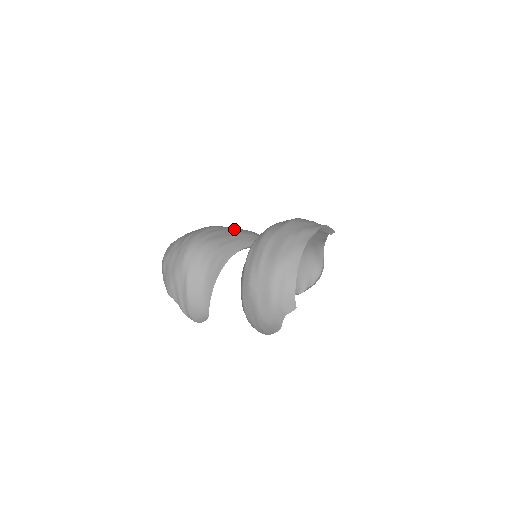
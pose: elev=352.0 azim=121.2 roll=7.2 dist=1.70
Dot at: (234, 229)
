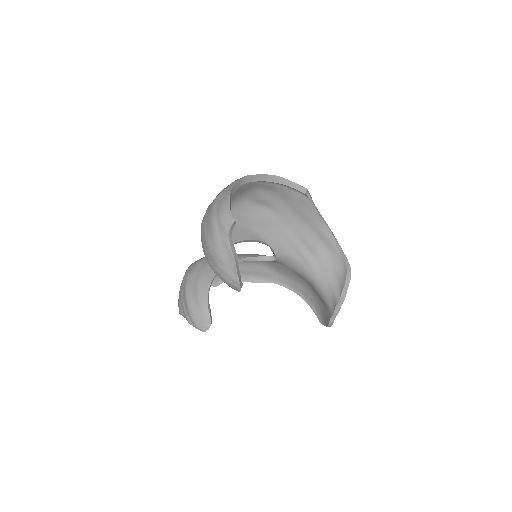
Dot at: occluded
